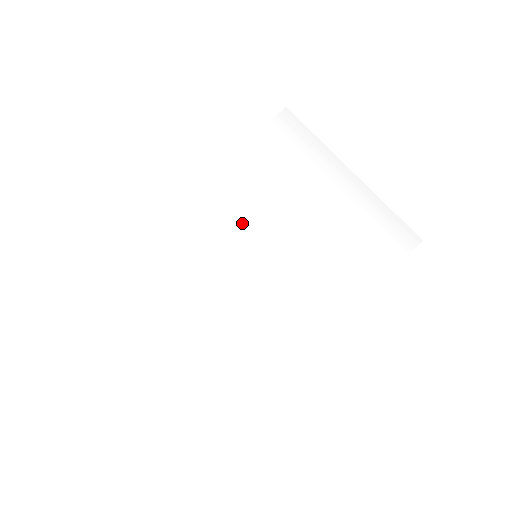
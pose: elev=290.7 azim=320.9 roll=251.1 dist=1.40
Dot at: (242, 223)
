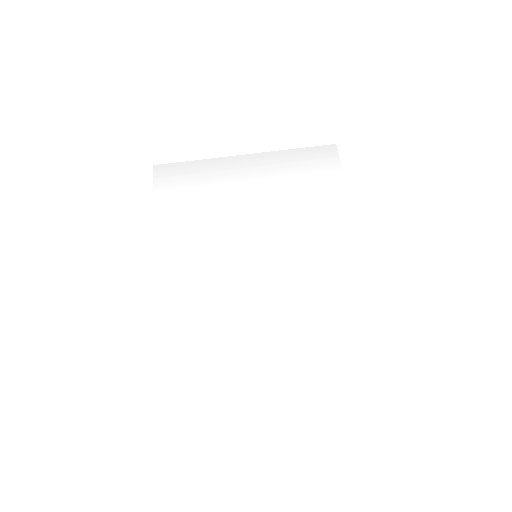
Dot at: (216, 250)
